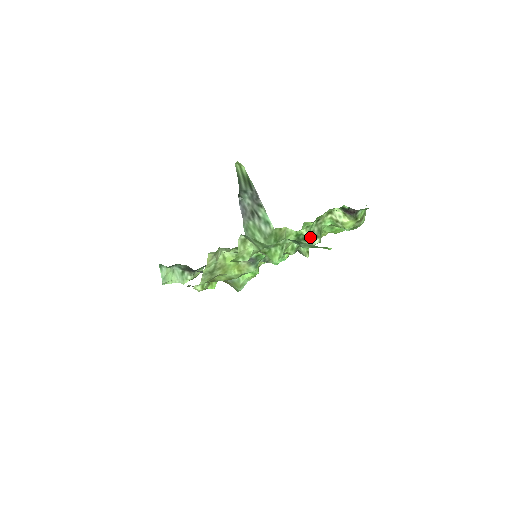
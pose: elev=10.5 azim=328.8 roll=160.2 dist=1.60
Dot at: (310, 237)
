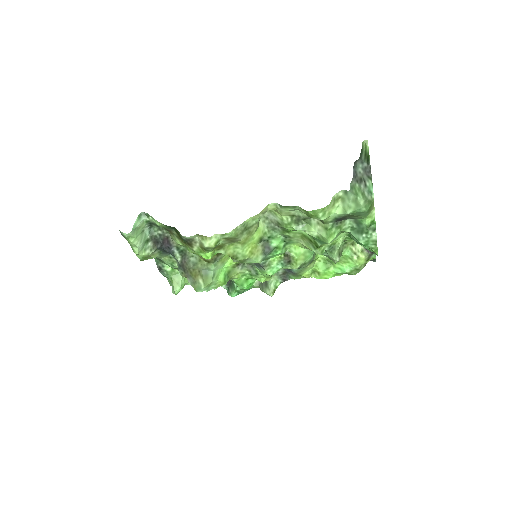
Dot at: (337, 251)
